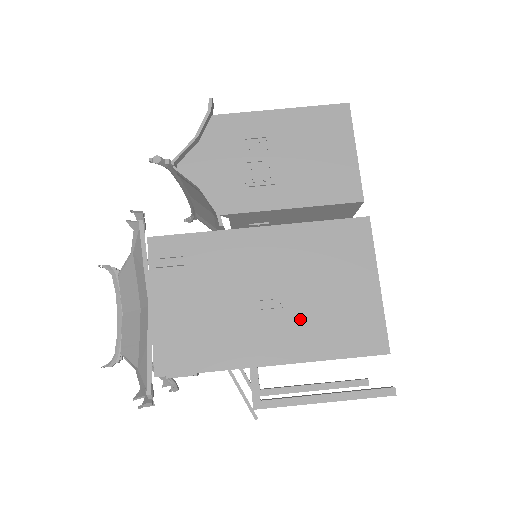
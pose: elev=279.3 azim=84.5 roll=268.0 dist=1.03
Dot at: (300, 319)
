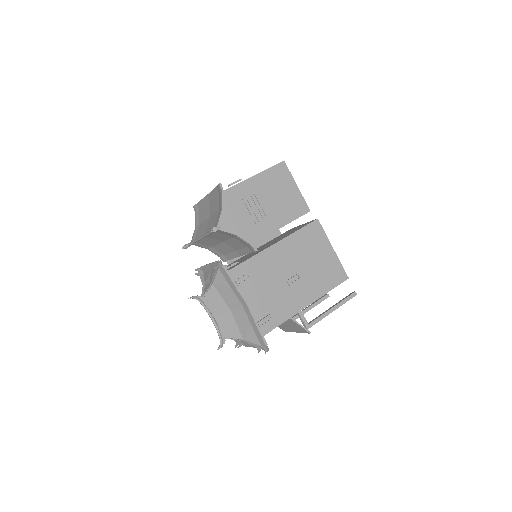
Dot at: (309, 280)
